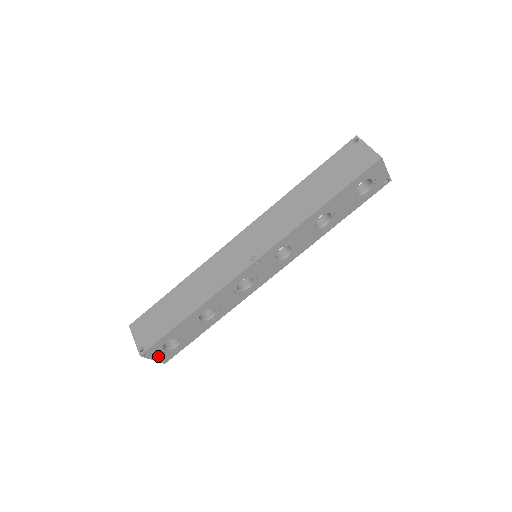
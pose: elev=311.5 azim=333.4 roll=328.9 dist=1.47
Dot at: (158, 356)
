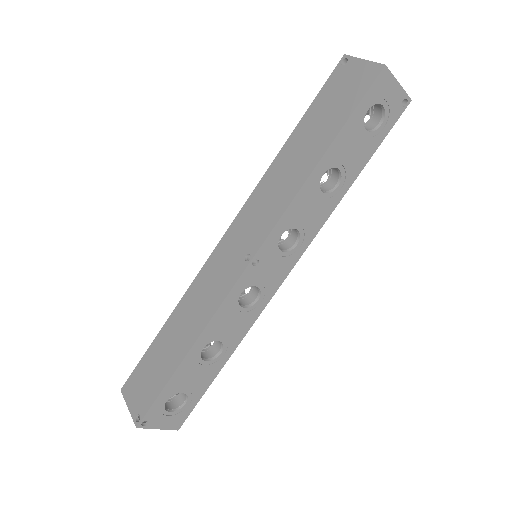
Dot at: (164, 422)
